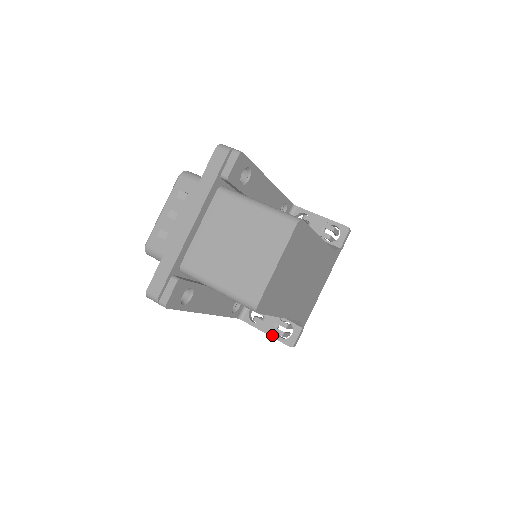
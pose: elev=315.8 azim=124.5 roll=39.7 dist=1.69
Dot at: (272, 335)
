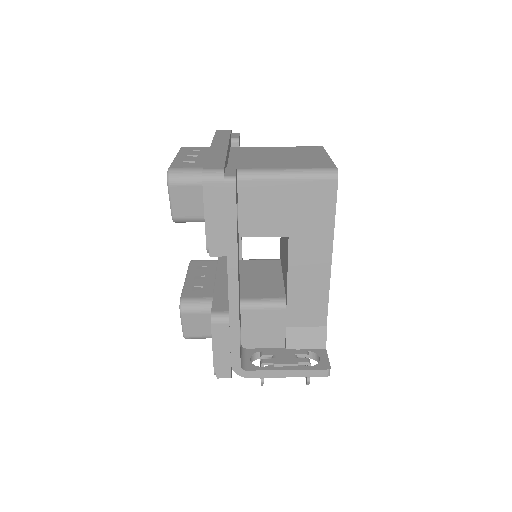
Dot at: (297, 368)
